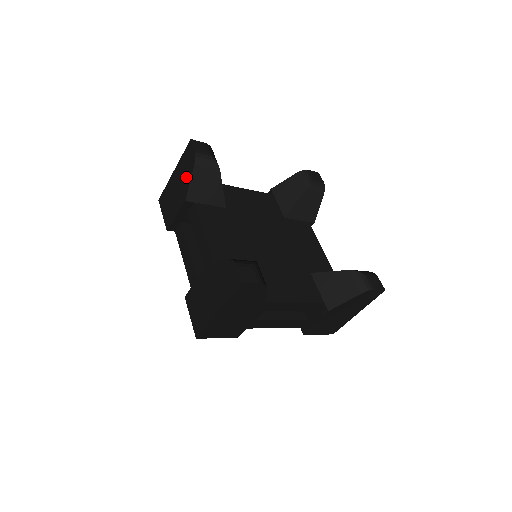
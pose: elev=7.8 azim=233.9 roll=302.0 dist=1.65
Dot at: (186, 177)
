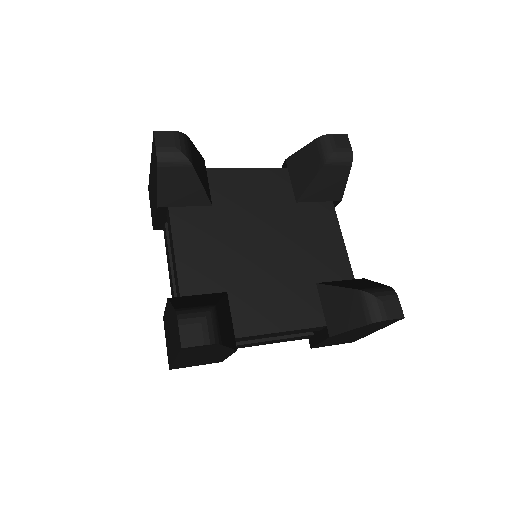
Dot at: (155, 178)
